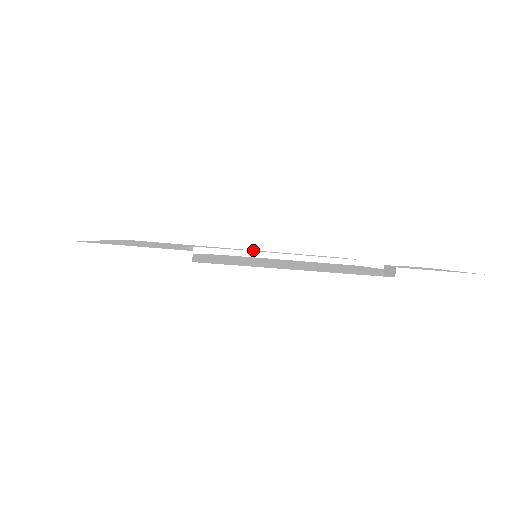
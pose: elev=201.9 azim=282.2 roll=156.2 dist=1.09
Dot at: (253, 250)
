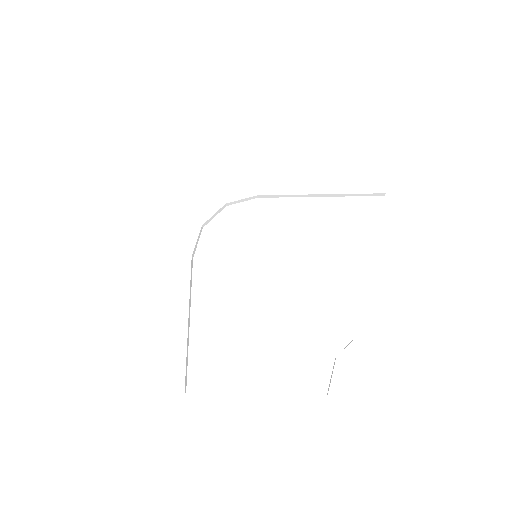
Dot at: (275, 149)
